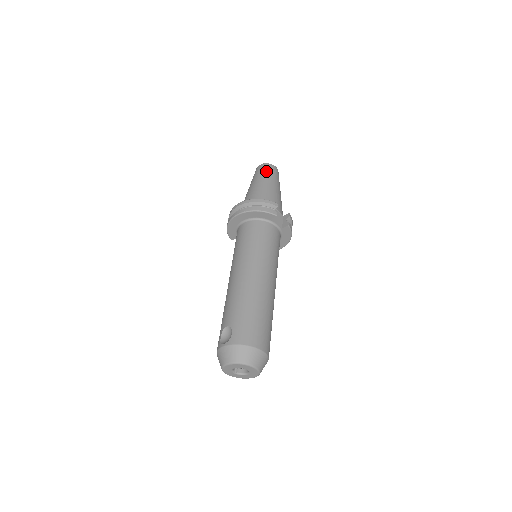
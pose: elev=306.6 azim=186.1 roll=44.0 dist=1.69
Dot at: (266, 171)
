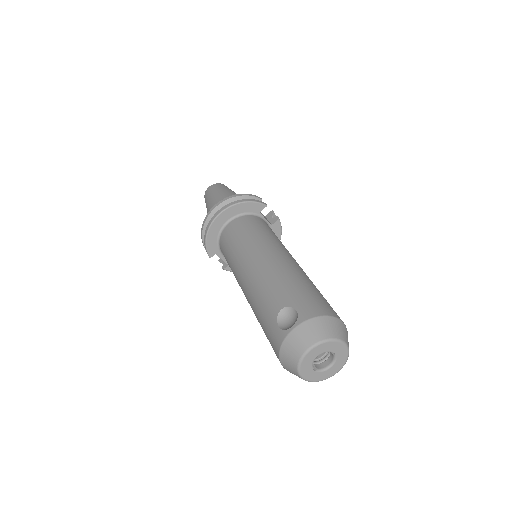
Dot at: (222, 187)
